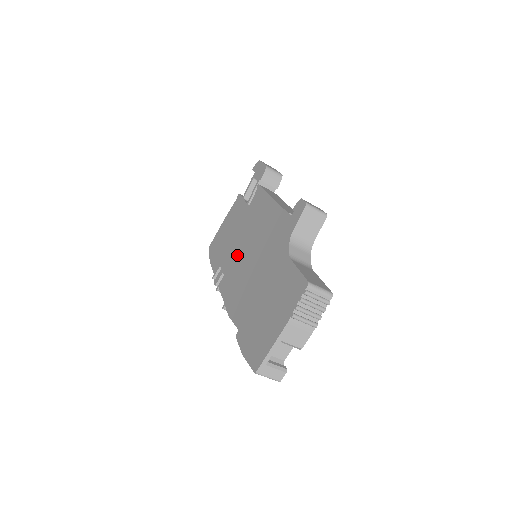
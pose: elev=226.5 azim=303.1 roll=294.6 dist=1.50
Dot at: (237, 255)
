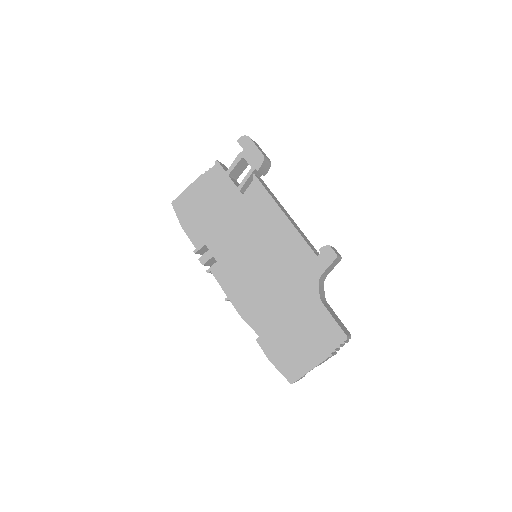
Dot at: (236, 250)
